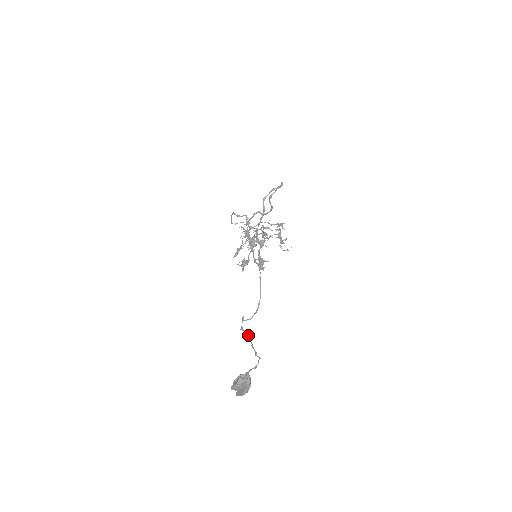
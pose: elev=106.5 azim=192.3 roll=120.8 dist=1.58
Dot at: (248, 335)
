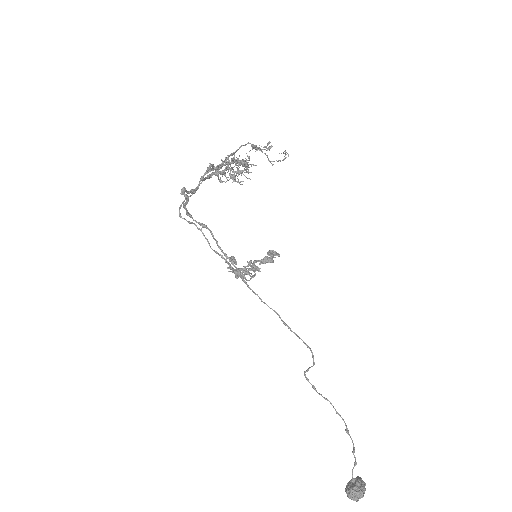
Dot at: occluded
